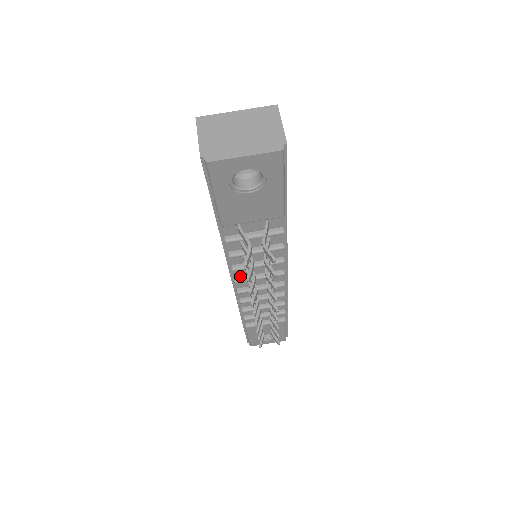
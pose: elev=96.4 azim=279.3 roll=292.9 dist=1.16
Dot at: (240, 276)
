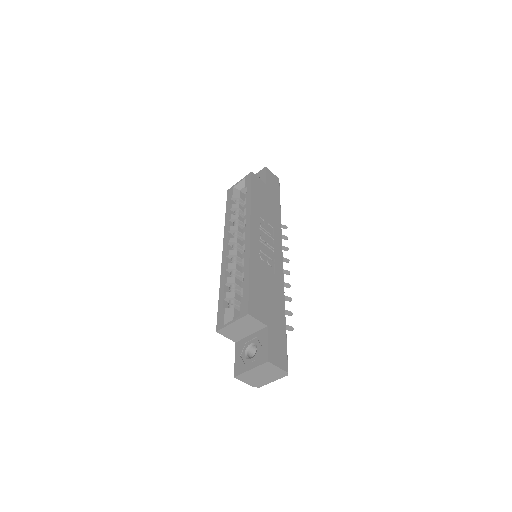
Dot at: occluded
